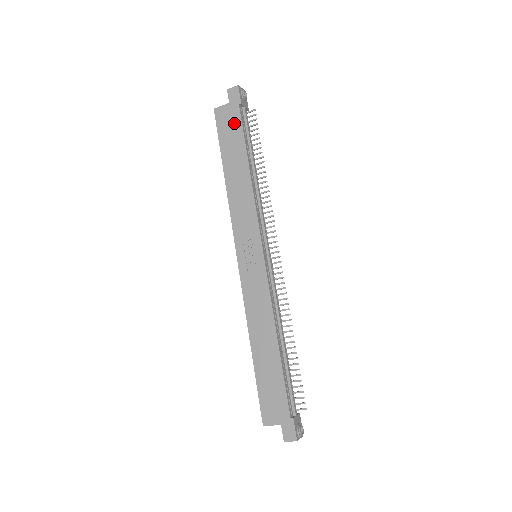
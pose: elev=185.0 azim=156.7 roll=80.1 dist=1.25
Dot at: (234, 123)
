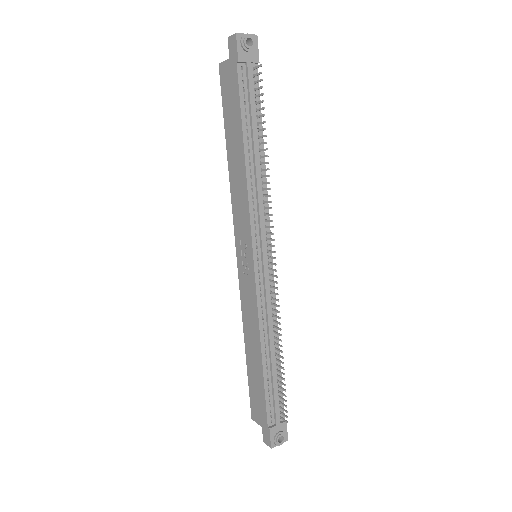
Dot at: (233, 89)
